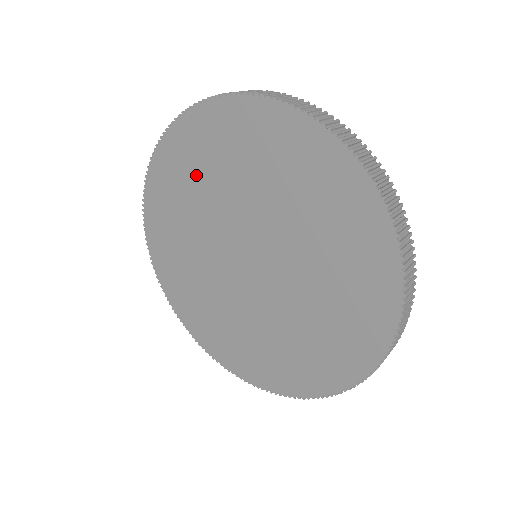
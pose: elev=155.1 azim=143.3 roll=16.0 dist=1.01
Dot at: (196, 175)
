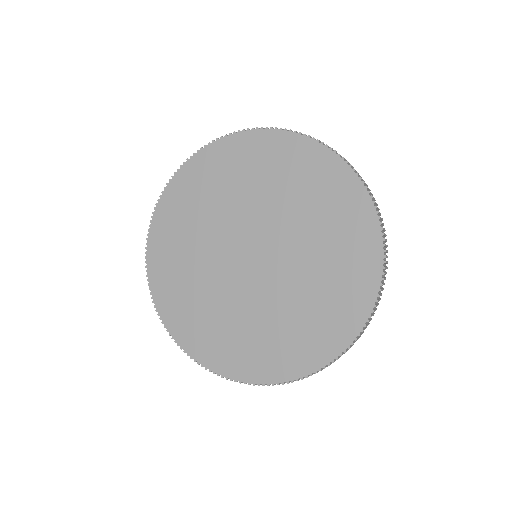
Dot at: (242, 175)
